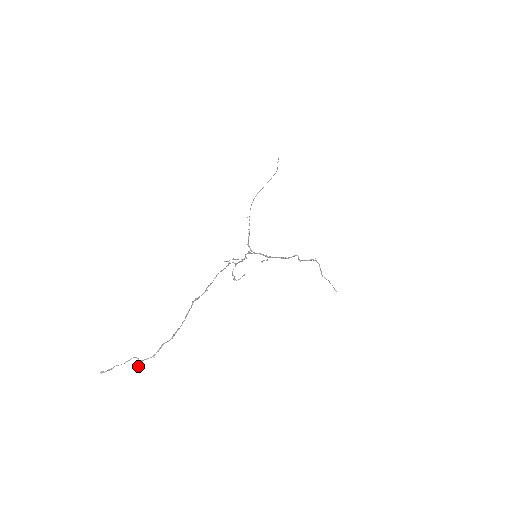
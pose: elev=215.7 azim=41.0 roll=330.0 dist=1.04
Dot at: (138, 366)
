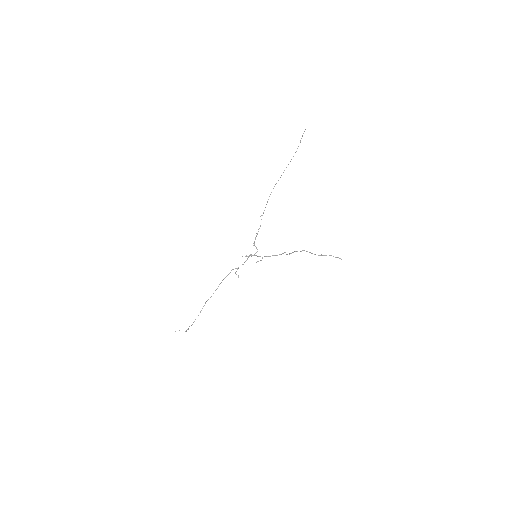
Dot at: occluded
